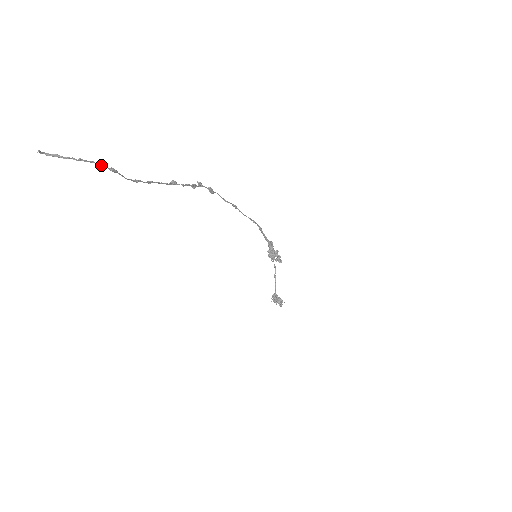
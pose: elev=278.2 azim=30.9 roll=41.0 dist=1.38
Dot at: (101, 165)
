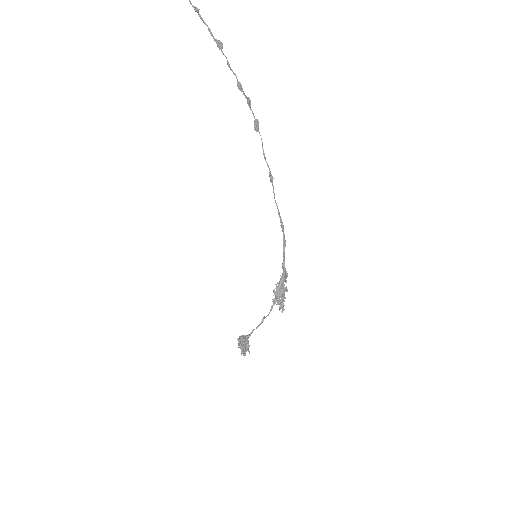
Dot at: out of frame
